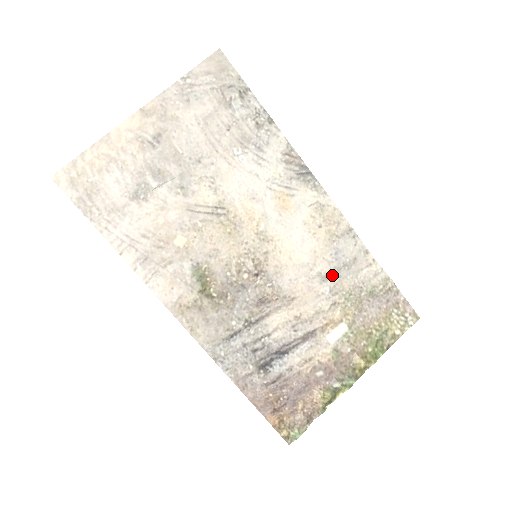
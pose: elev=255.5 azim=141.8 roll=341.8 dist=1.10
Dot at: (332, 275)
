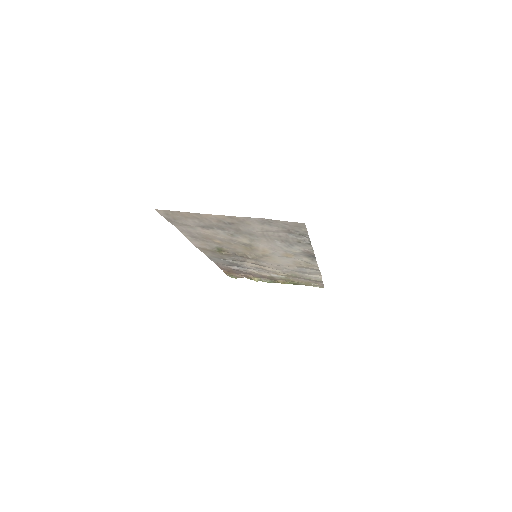
Dot at: (292, 270)
